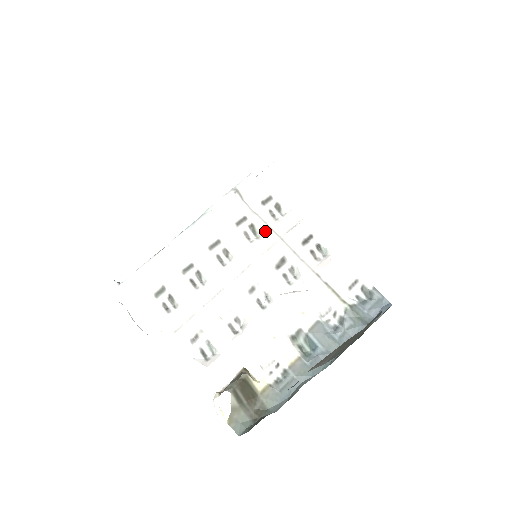
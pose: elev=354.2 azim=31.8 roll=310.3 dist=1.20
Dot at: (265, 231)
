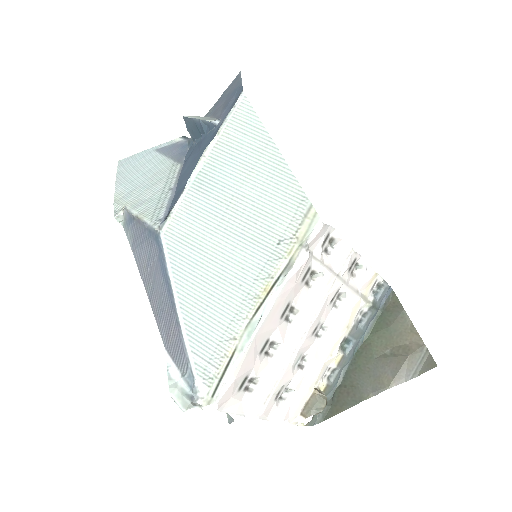
Dot at: (326, 275)
